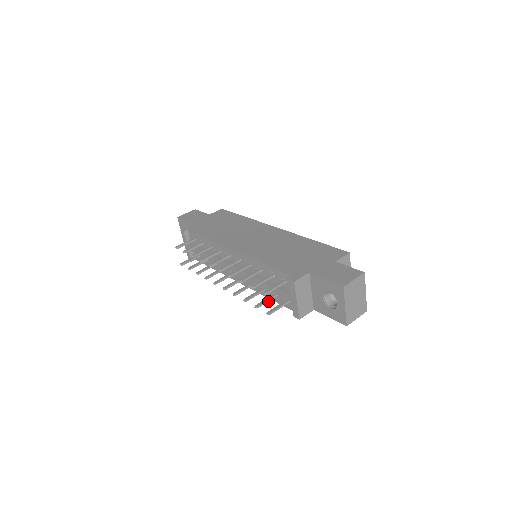
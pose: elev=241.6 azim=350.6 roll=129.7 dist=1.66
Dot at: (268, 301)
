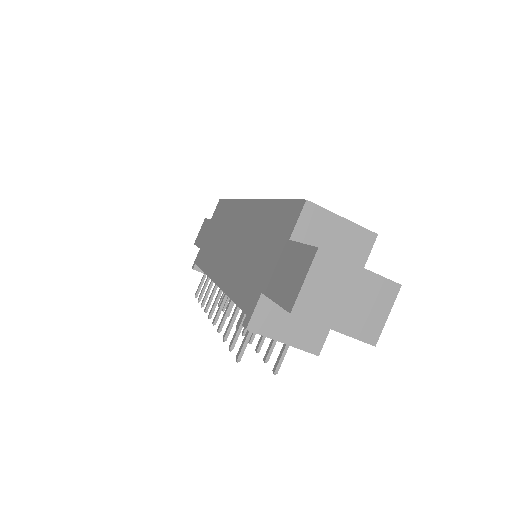
Dot at: occluded
